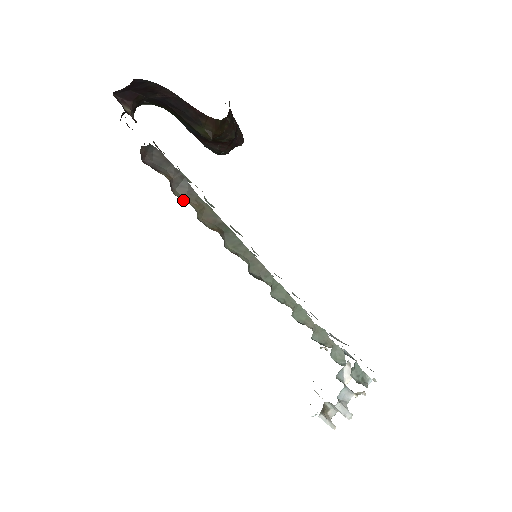
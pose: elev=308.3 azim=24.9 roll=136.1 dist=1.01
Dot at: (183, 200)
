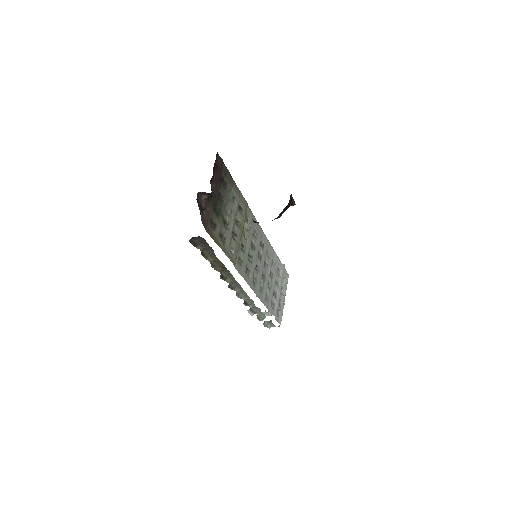
Dot at: (206, 257)
